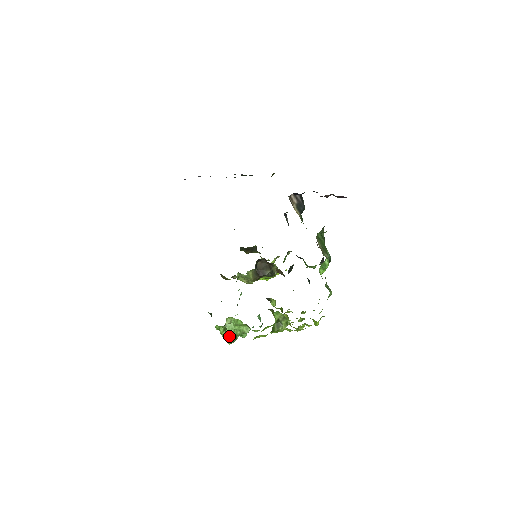
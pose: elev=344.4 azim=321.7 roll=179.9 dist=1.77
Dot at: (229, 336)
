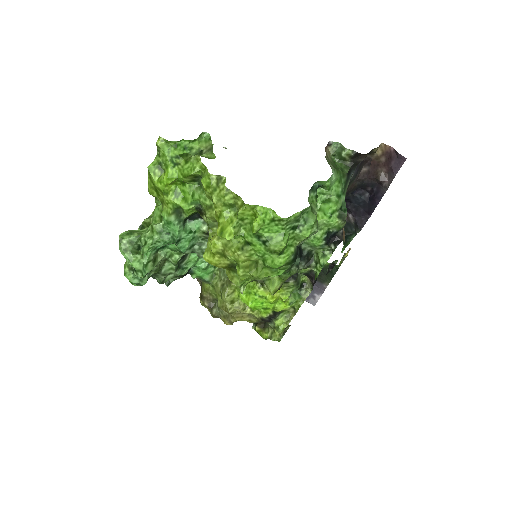
Dot at: (131, 230)
